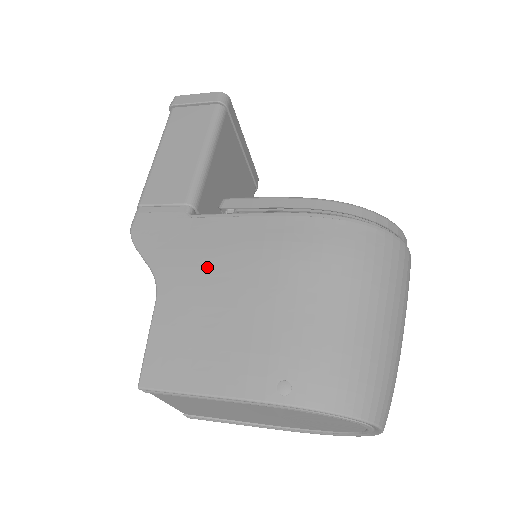
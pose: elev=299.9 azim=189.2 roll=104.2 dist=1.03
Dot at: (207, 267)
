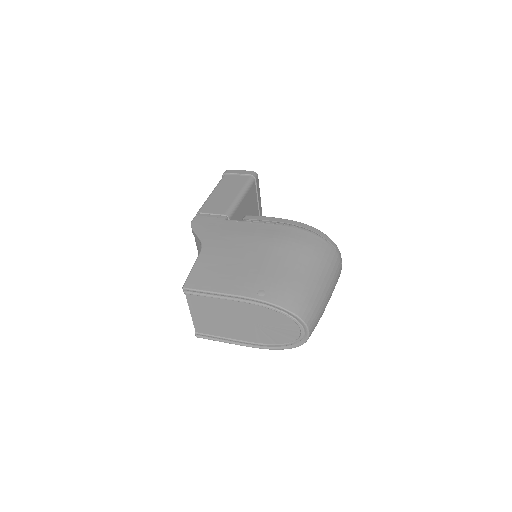
Dot at: (231, 241)
